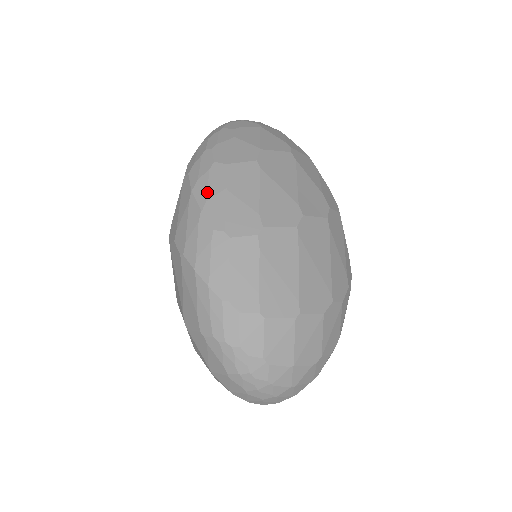
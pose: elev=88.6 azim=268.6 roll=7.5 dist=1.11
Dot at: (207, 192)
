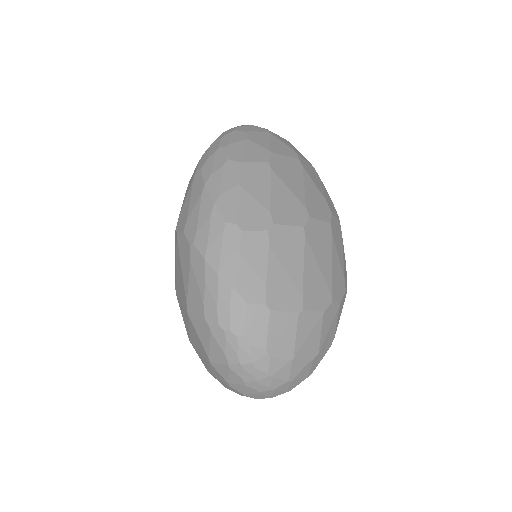
Dot at: (220, 186)
